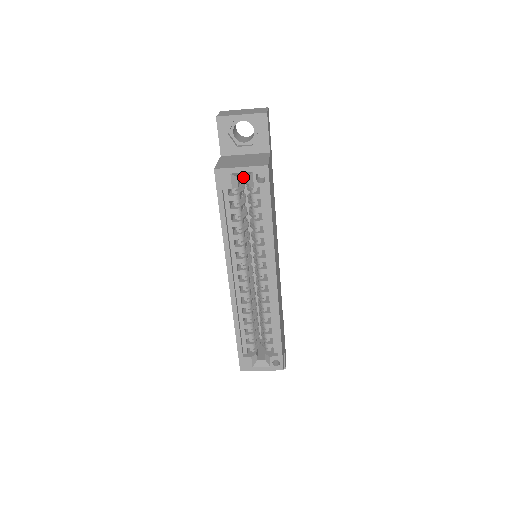
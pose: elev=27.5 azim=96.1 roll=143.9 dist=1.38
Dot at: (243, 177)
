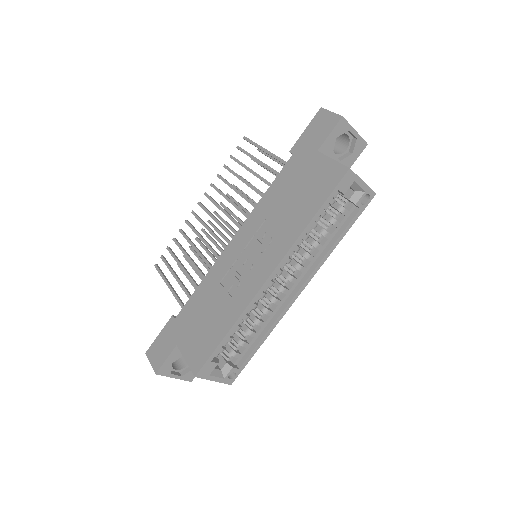
Dot at: occluded
